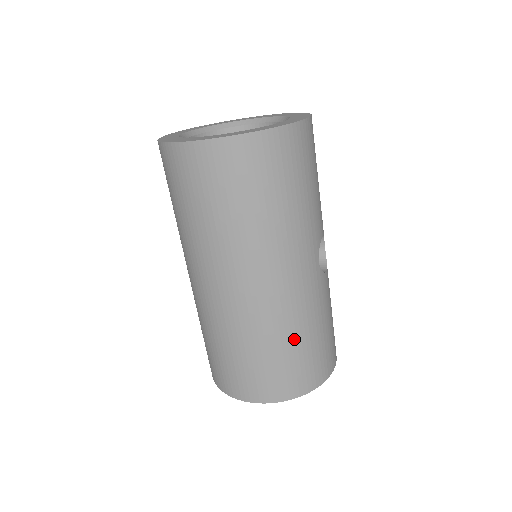
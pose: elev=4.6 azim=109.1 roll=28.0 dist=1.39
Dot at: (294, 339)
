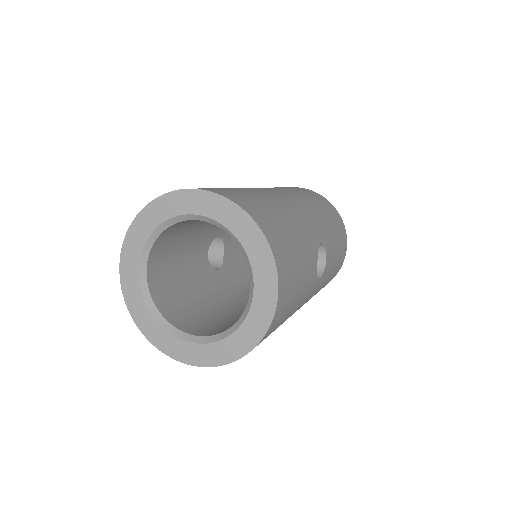
Dot at: occluded
